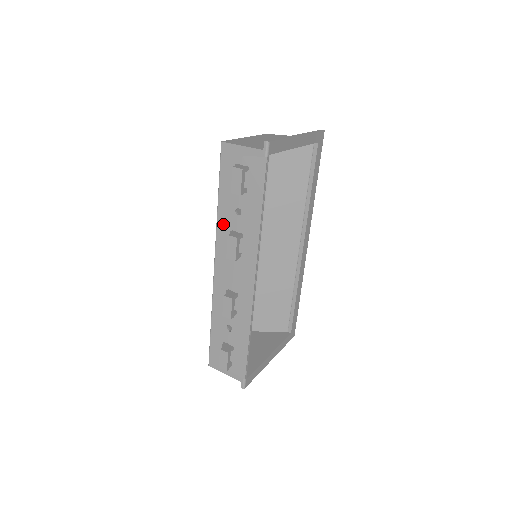
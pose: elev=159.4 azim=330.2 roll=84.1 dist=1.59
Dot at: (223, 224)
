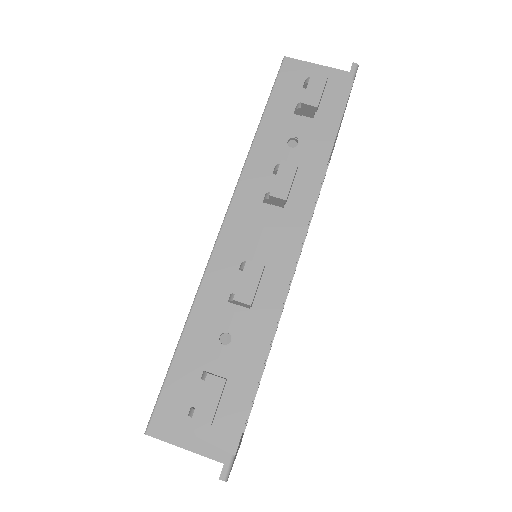
Dot at: (260, 159)
